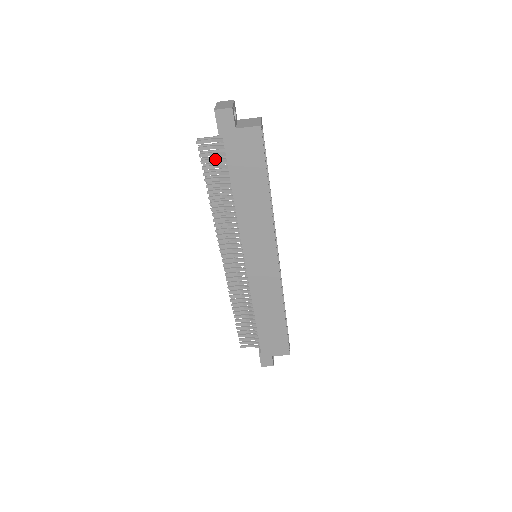
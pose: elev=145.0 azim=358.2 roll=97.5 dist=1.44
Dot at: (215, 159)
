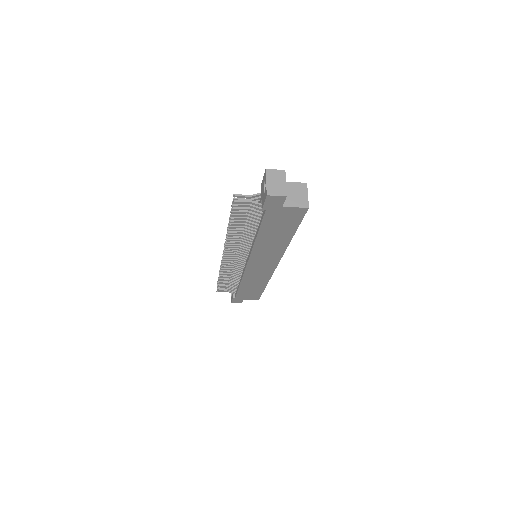
Dot at: (248, 212)
